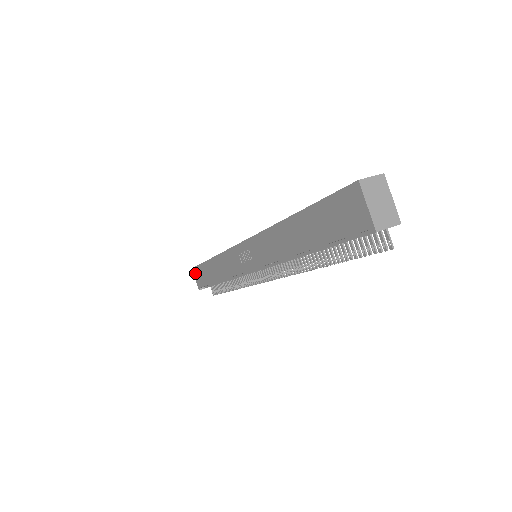
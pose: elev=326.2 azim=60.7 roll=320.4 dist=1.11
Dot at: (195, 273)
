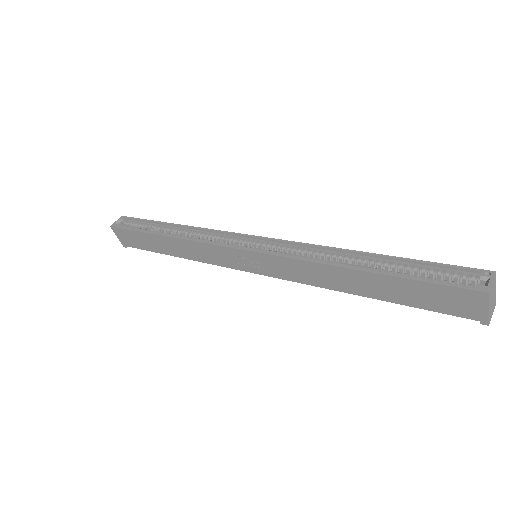
Dot at: (118, 233)
